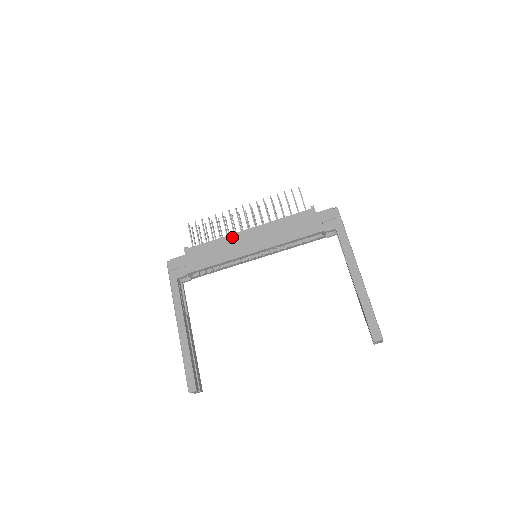
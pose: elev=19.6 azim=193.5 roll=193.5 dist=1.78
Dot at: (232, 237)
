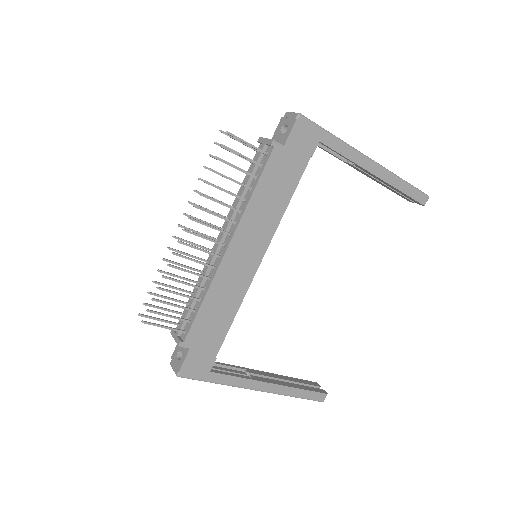
Dot at: (220, 275)
